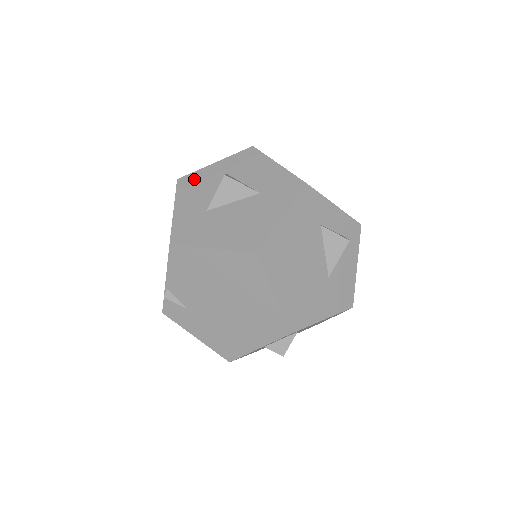
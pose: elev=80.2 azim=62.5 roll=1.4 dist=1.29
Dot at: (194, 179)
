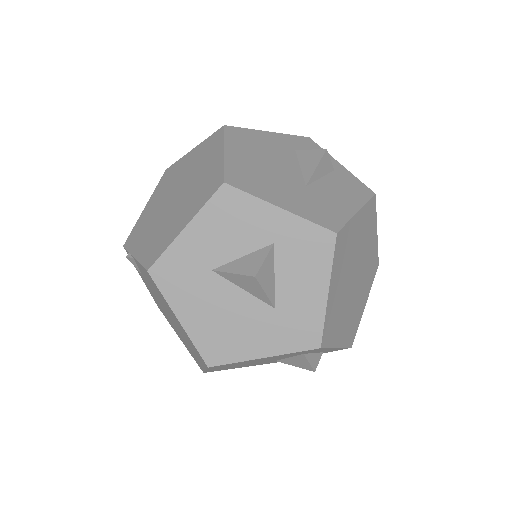
Dot at: (239, 207)
